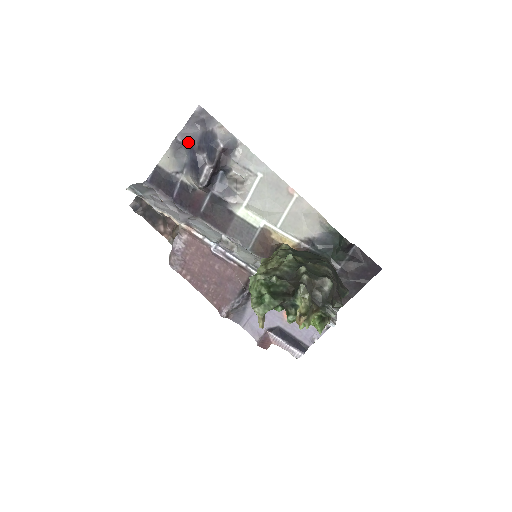
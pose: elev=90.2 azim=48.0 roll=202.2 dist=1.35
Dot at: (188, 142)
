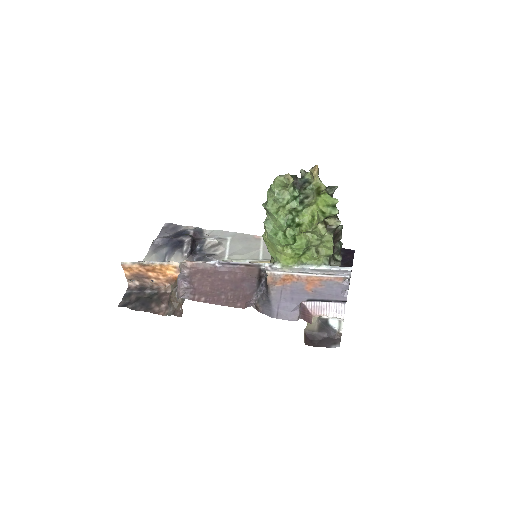
Dot at: (164, 239)
